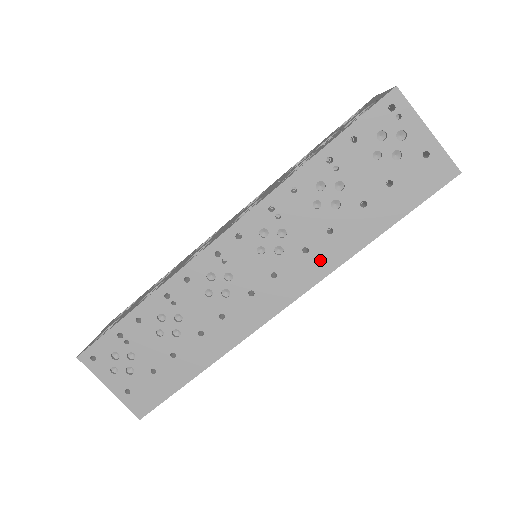
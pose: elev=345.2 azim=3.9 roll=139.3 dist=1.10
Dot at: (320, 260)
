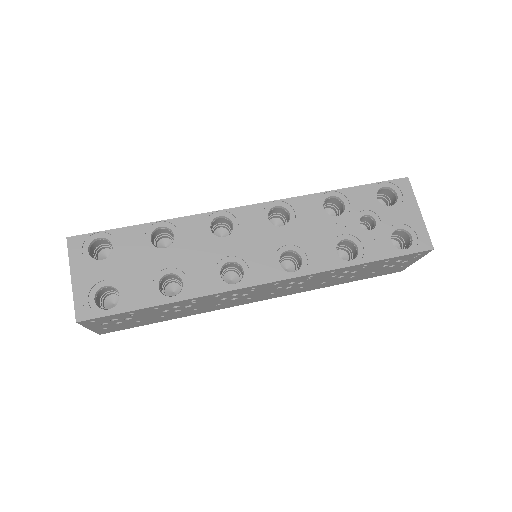
Dot at: (303, 290)
